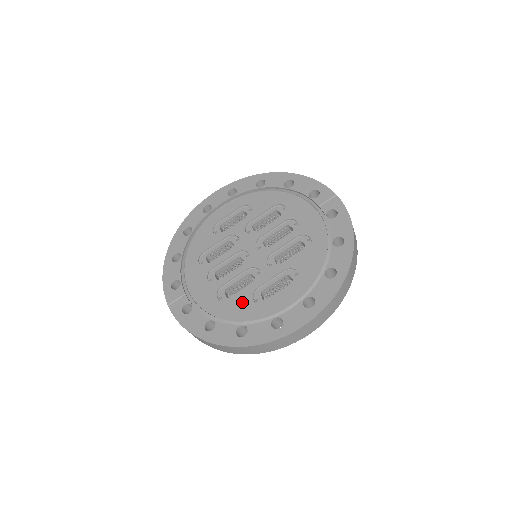
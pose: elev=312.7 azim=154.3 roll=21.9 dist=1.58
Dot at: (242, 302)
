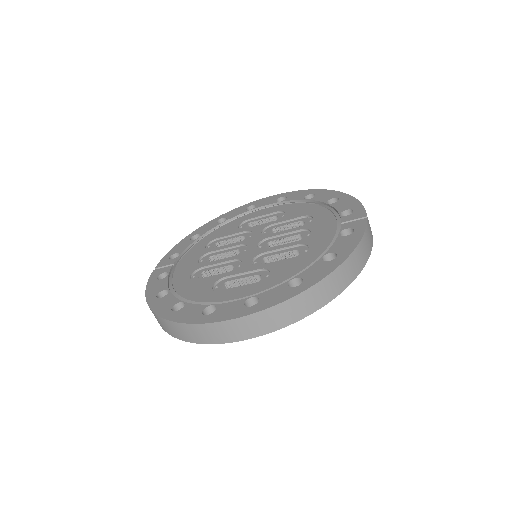
Dot at: (203, 284)
